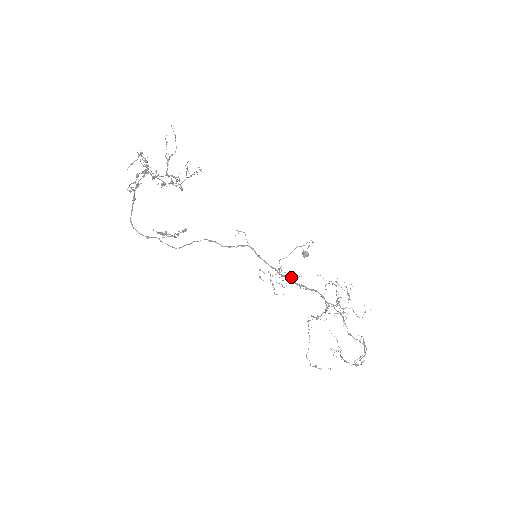
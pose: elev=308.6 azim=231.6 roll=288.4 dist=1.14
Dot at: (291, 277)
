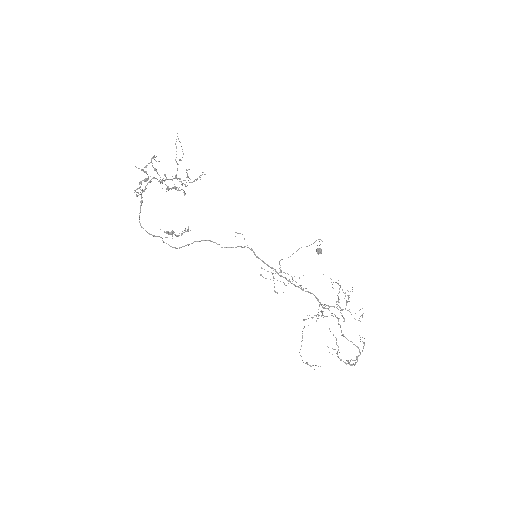
Dot at: occluded
